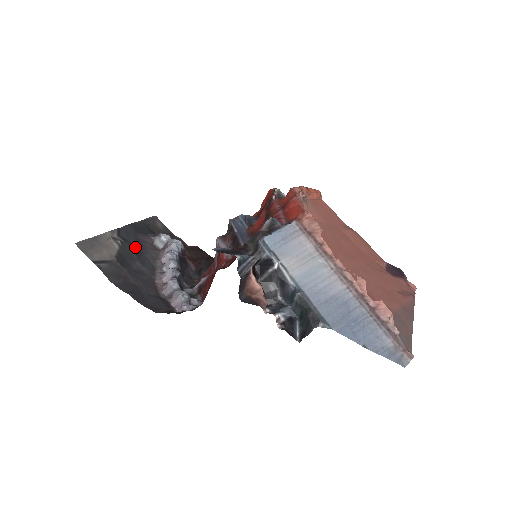
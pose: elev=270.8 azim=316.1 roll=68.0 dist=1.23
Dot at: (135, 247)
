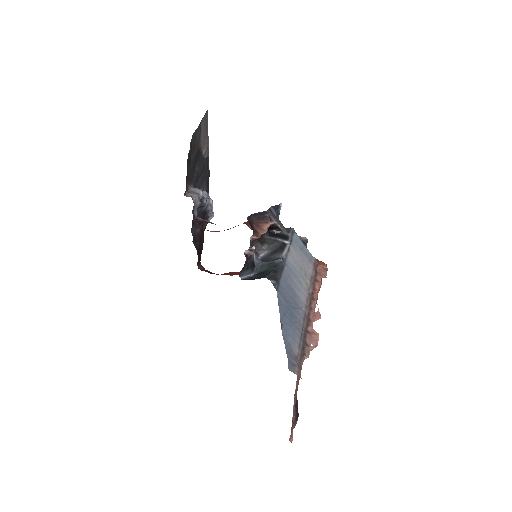
Dot at: (202, 173)
